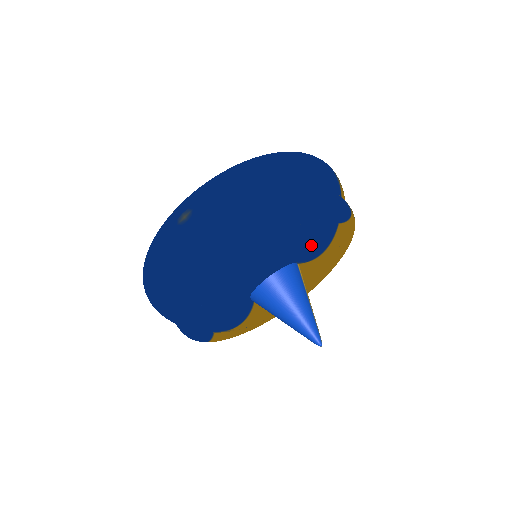
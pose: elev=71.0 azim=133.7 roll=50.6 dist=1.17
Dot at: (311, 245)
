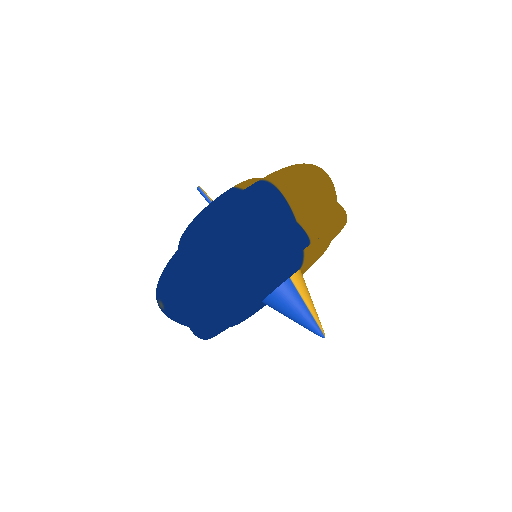
Dot at: (277, 284)
